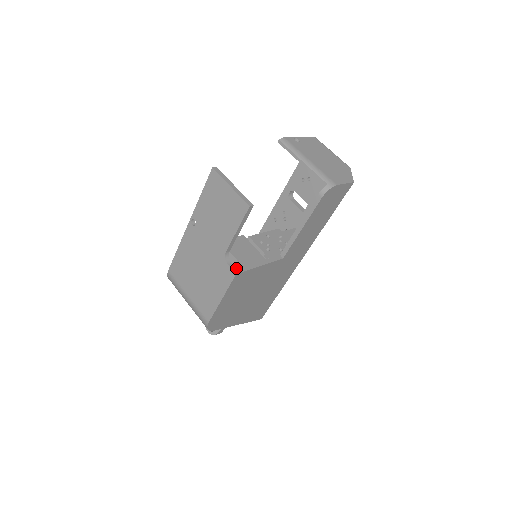
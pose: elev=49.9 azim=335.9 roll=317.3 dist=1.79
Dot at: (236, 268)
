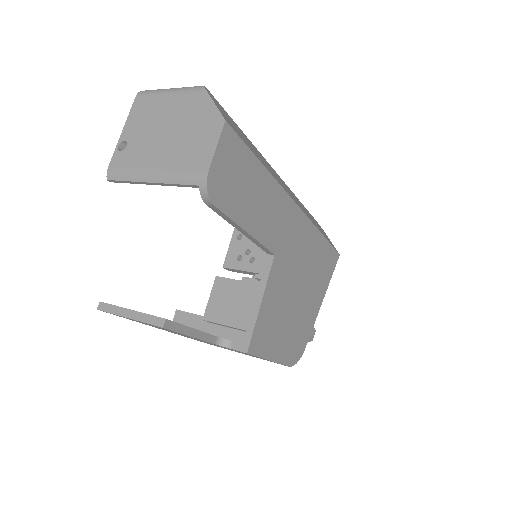
Dot at: (244, 331)
